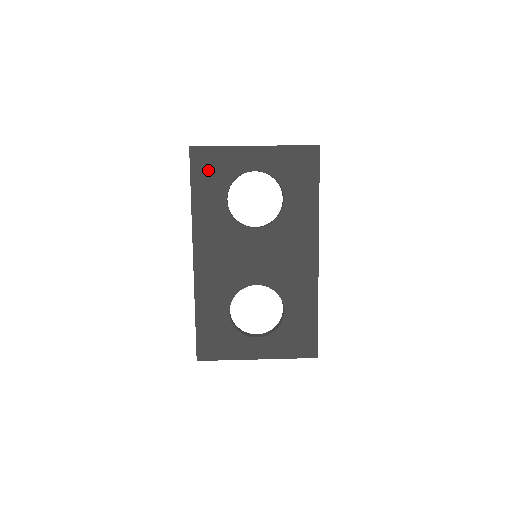
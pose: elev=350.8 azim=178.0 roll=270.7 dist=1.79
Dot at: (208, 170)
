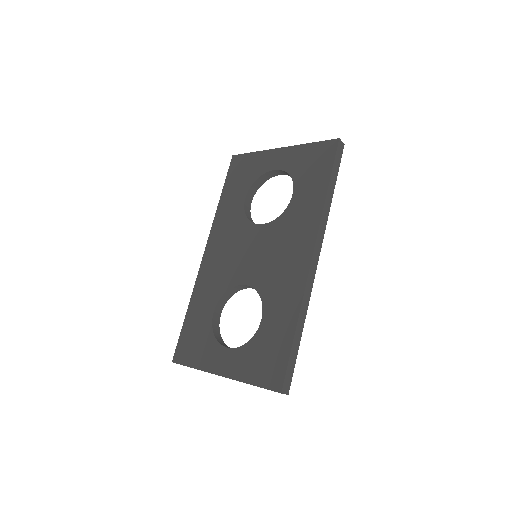
Dot at: (239, 173)
